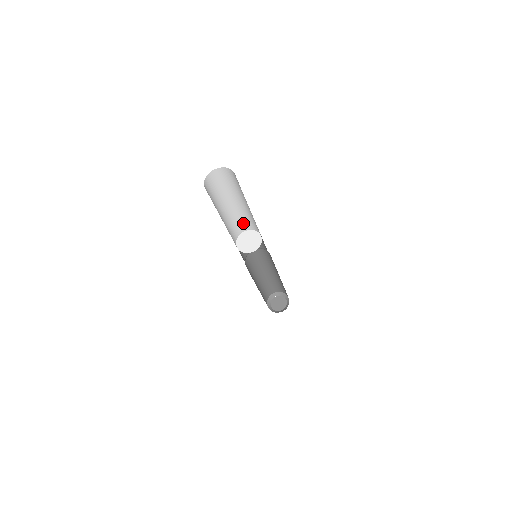
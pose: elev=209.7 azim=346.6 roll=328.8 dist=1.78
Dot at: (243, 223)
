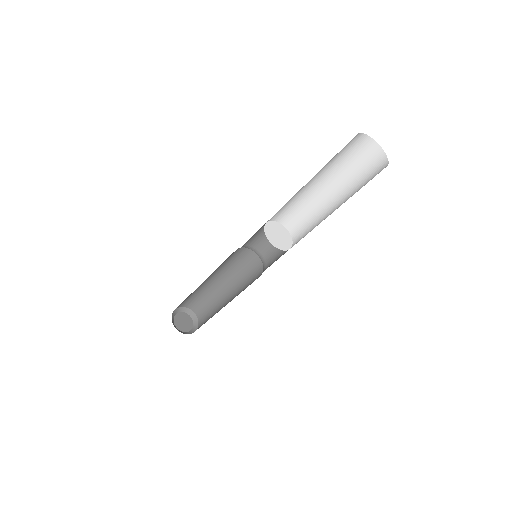
Dot at: (287, 211)
